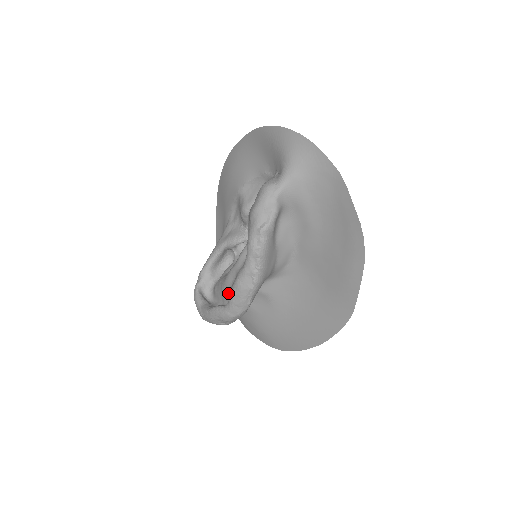
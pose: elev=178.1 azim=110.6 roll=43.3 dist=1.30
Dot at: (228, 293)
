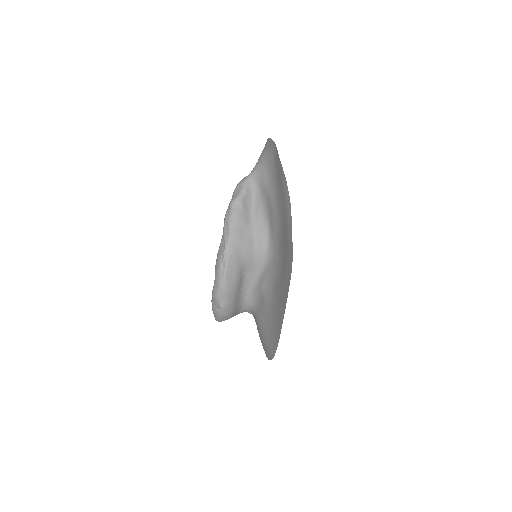
Dot at: occluded
